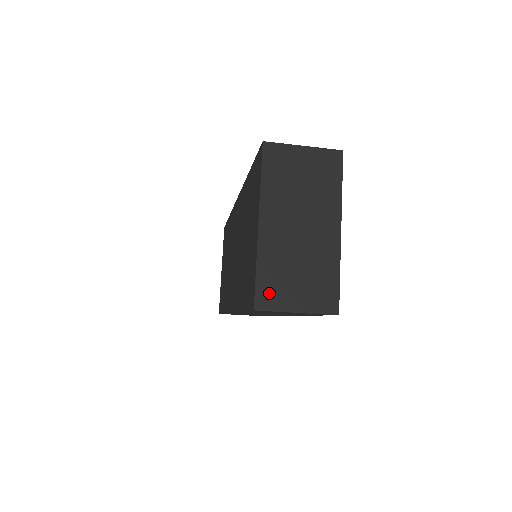
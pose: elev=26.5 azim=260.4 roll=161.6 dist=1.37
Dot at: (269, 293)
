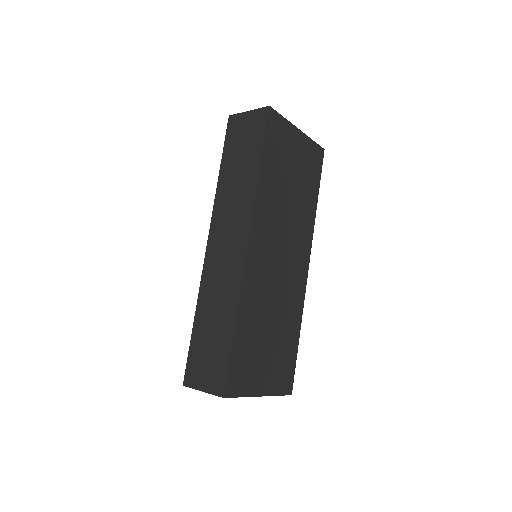
Dot at: occluded
